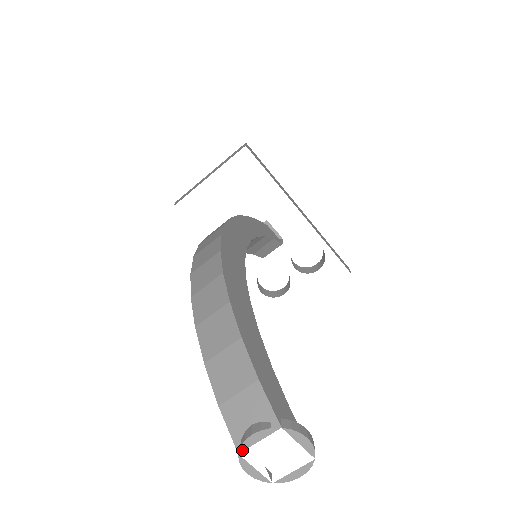
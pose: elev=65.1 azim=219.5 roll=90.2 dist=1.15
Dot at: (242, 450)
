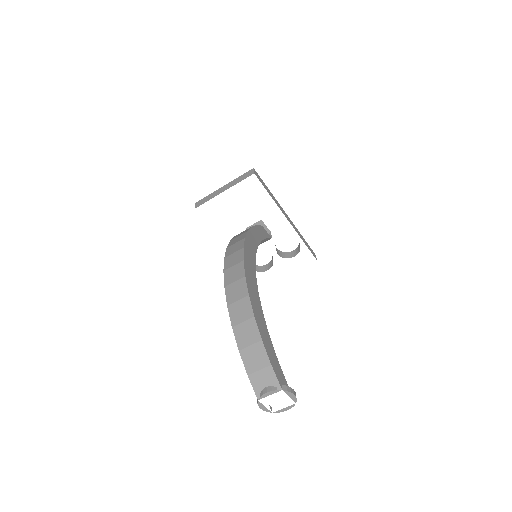
Dot at: occluded
